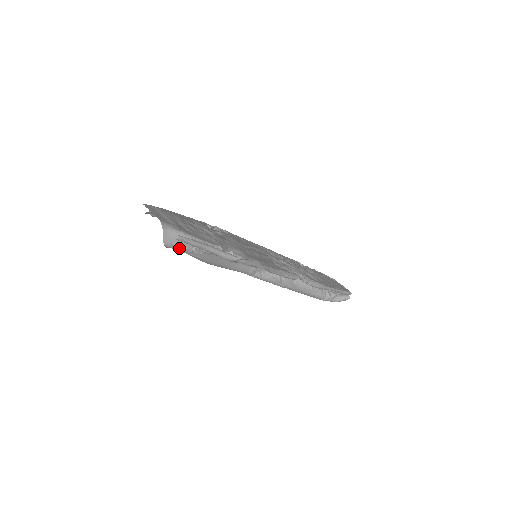
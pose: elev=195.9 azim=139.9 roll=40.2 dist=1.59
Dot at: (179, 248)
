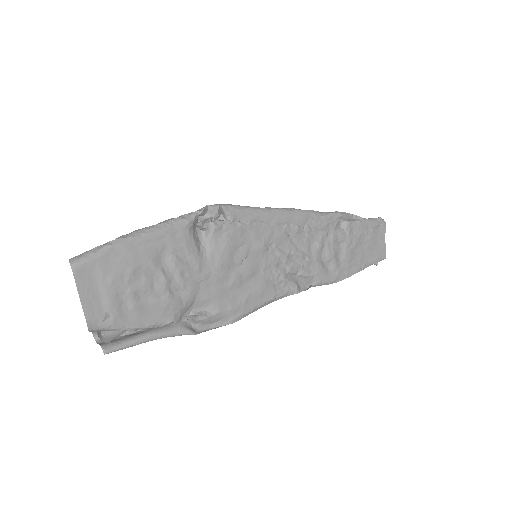
Dot at: occluded
